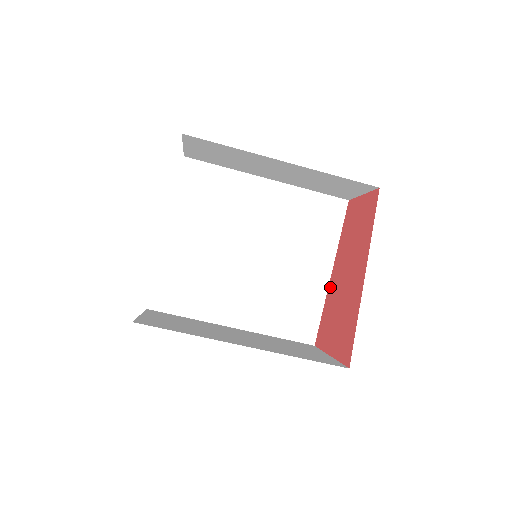
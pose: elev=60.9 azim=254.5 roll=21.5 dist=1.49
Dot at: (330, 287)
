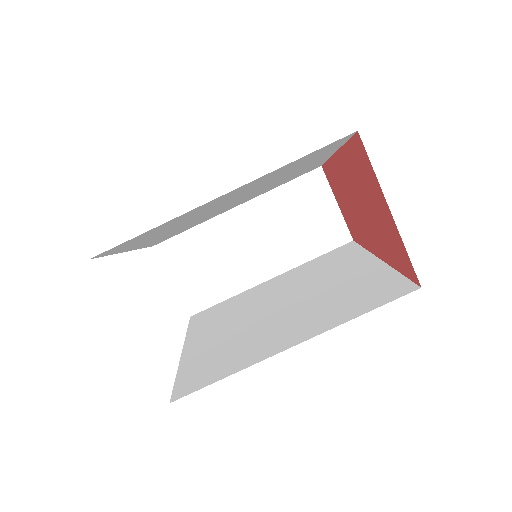
Dot at: (382, 256)
